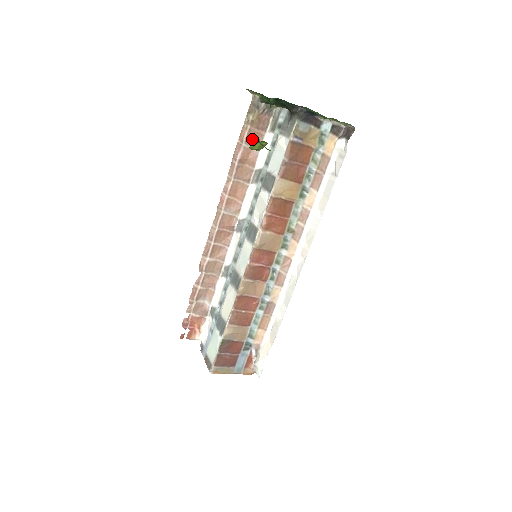
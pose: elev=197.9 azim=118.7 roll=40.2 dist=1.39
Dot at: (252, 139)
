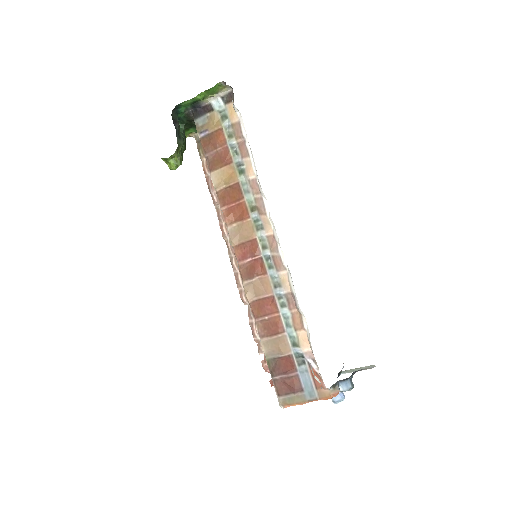
Dot at: occluded
